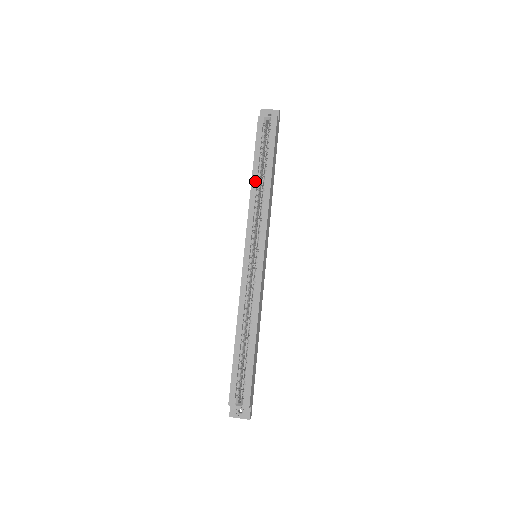
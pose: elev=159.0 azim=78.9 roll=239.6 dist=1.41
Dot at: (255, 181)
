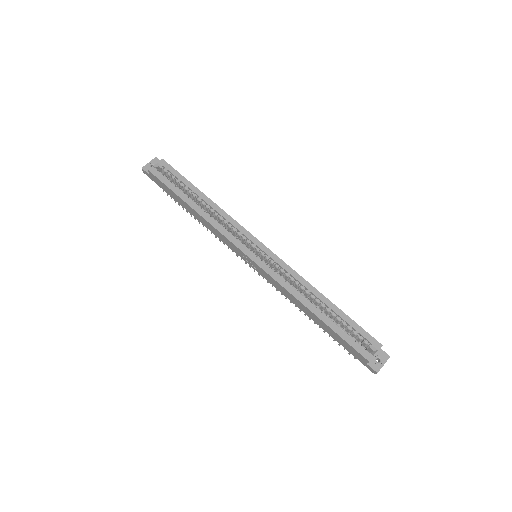
Dot at: (198, 208)
